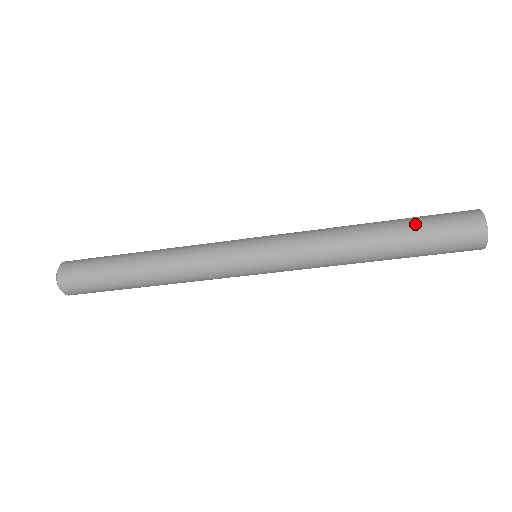
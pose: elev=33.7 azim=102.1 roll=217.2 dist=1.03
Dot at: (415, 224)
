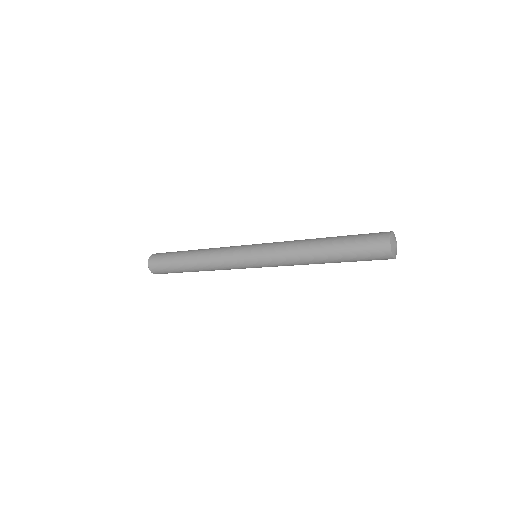
Dot at: (346, 247)
